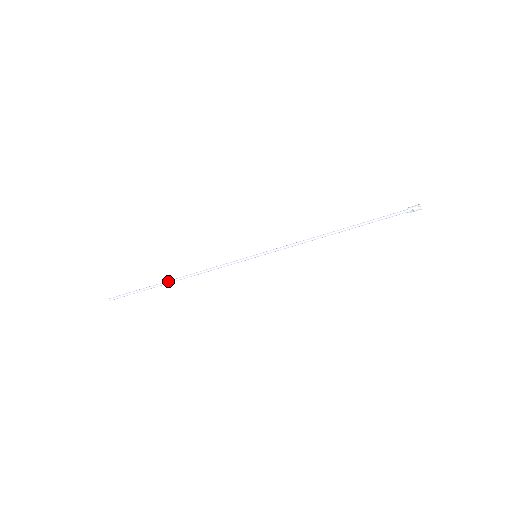
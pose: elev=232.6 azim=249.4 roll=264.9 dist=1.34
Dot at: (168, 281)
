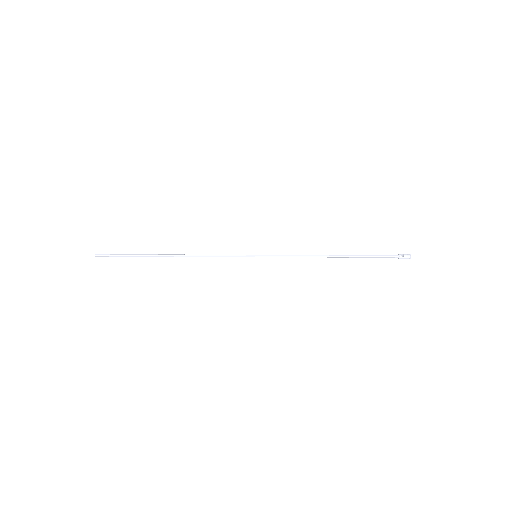
Dot at: (164, 254)
